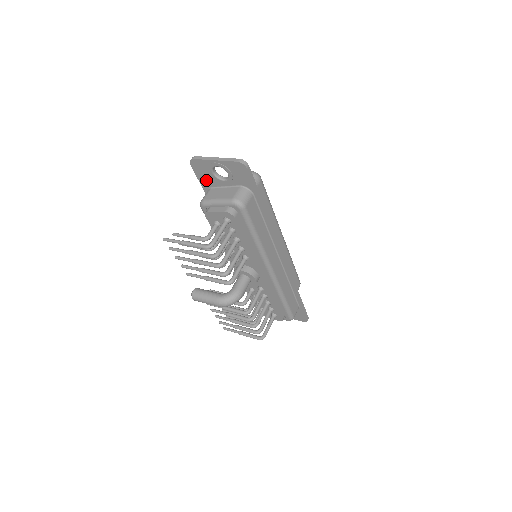
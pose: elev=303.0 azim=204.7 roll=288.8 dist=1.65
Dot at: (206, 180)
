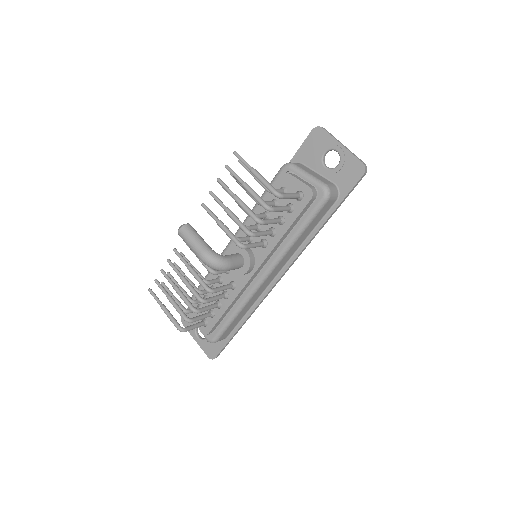
Dot at: (307, 154)
